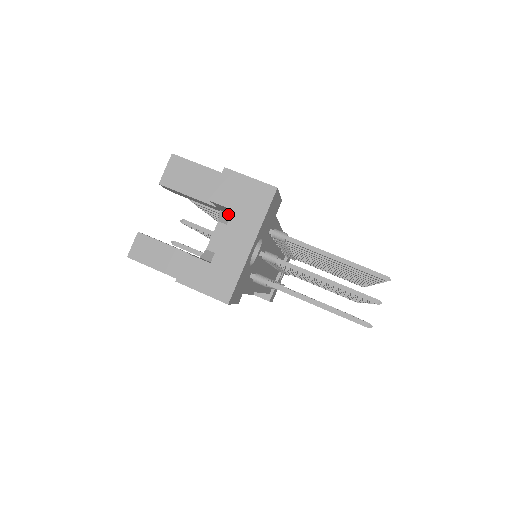
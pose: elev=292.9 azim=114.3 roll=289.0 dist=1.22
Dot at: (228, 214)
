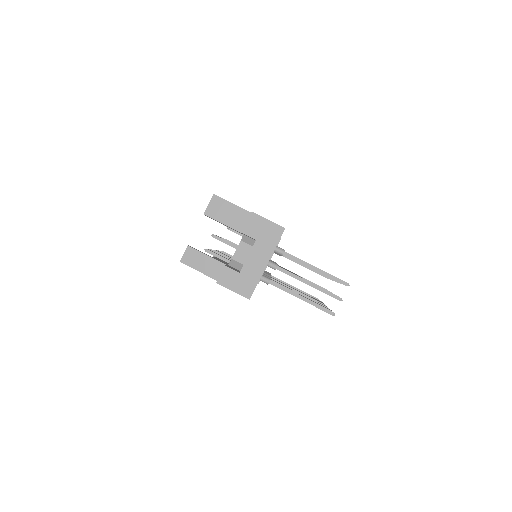
Dot at: (249, 237)
